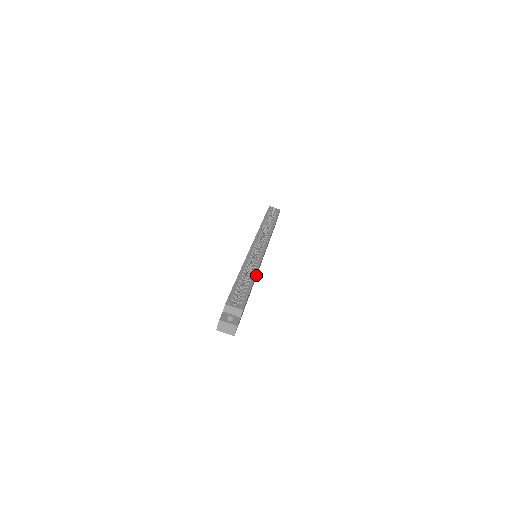
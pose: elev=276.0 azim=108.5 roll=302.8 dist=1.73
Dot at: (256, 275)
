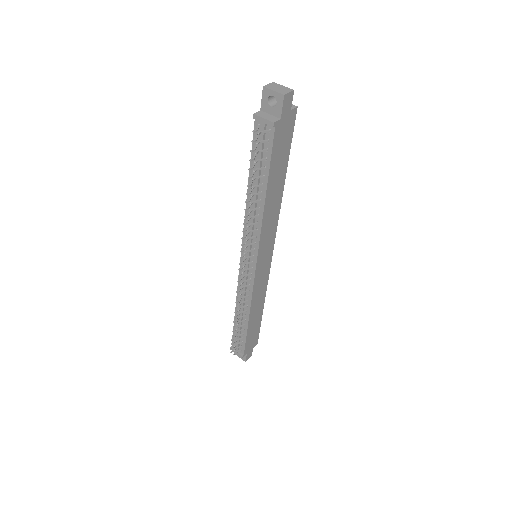
Dot at: (269, 222)
